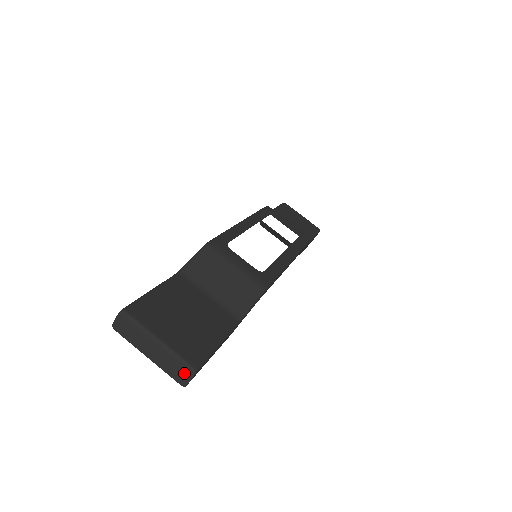
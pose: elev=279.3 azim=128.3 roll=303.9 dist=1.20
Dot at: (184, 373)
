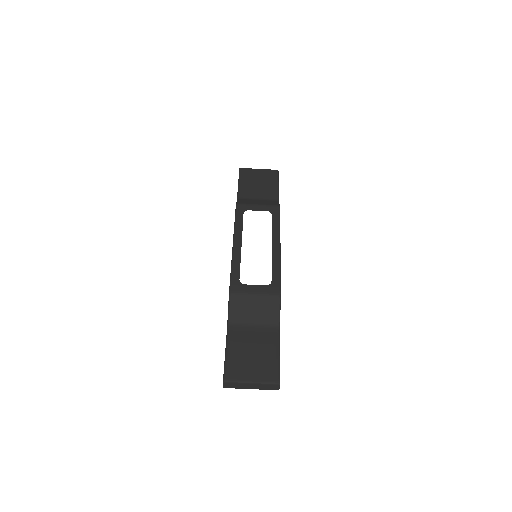
Dot at: (274, 387)
